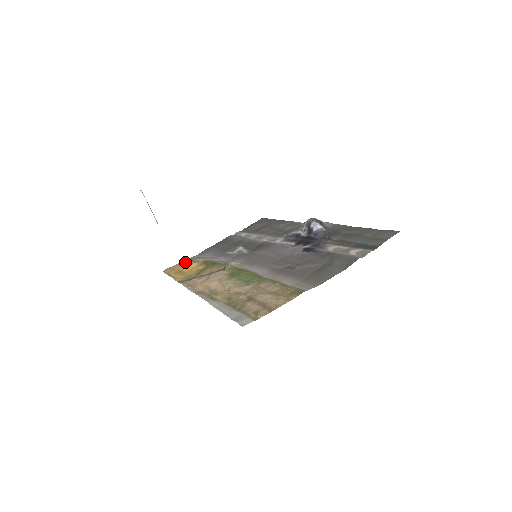
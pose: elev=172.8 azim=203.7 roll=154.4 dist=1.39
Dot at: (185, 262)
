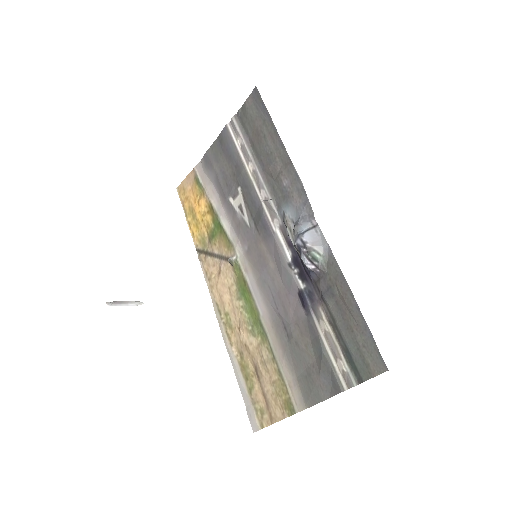
Dot at: (193, 180)
